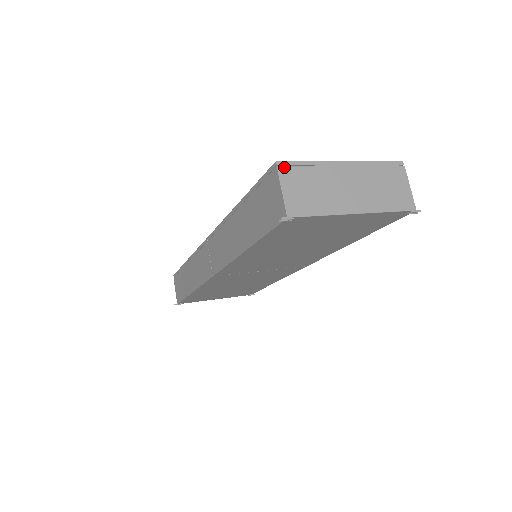
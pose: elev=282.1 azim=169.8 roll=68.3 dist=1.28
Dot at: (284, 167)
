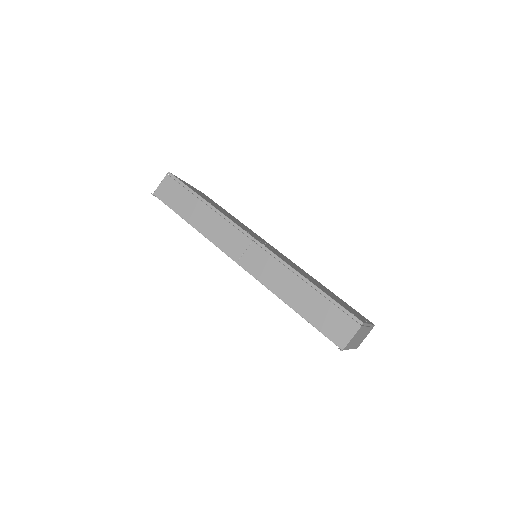
Dot at: (362, 326)
